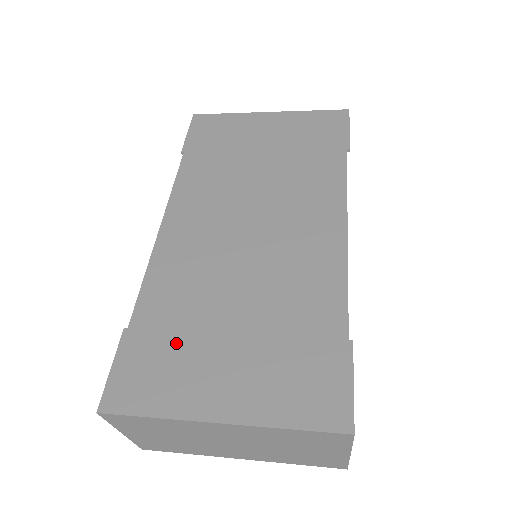
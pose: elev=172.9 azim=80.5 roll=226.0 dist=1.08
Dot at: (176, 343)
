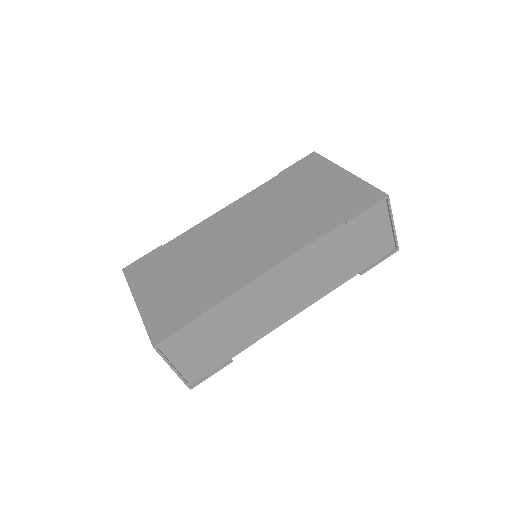
Dot at: (164, 264)
